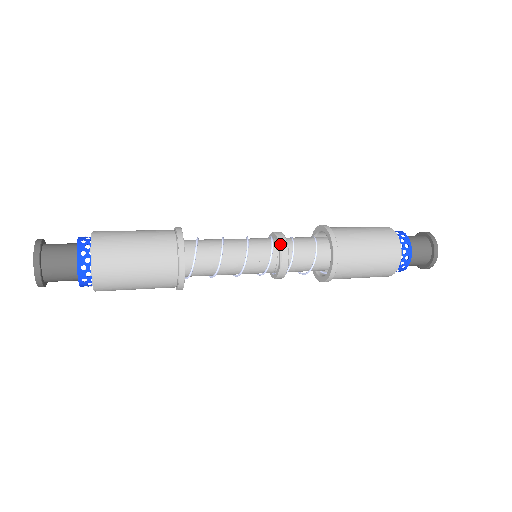
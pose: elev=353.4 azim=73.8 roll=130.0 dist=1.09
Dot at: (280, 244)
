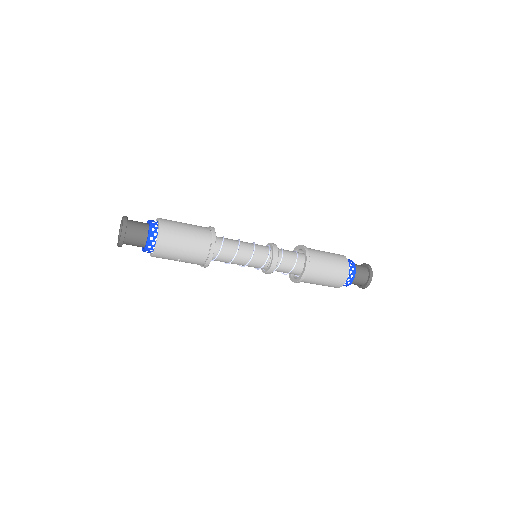
Dot at: (273, 259)
